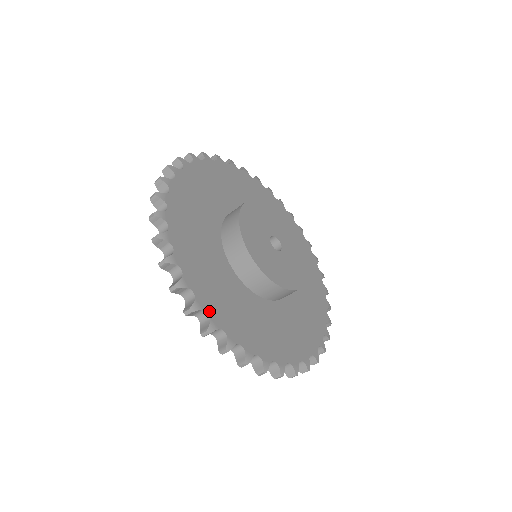
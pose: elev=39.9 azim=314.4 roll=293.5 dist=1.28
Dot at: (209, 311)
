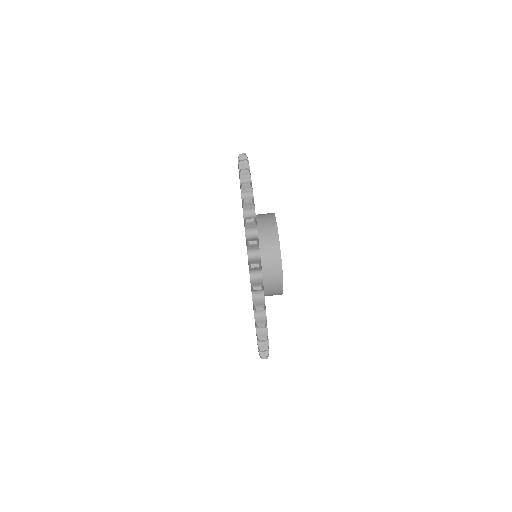
Dot at: occluded
